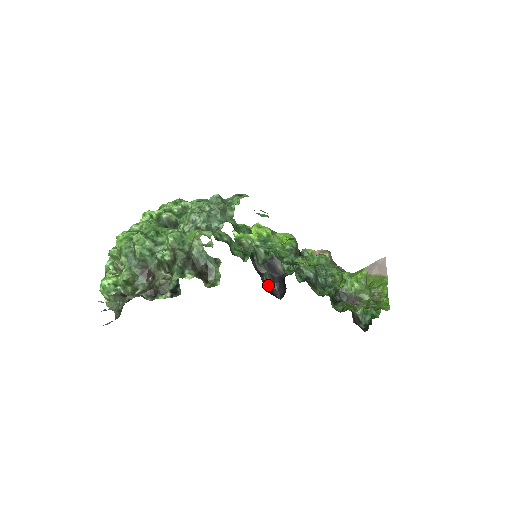
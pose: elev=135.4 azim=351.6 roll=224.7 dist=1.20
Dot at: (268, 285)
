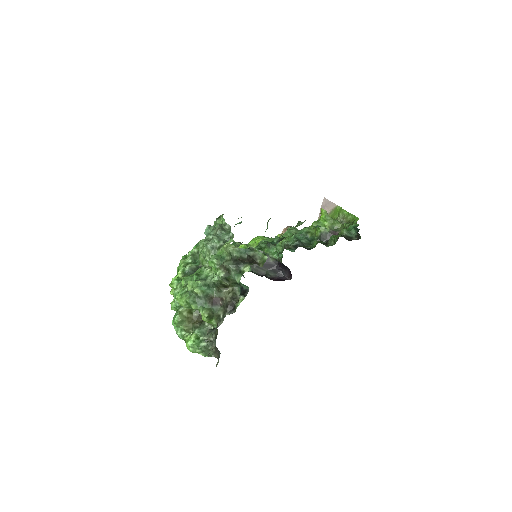
Dot at: (275, 278)
